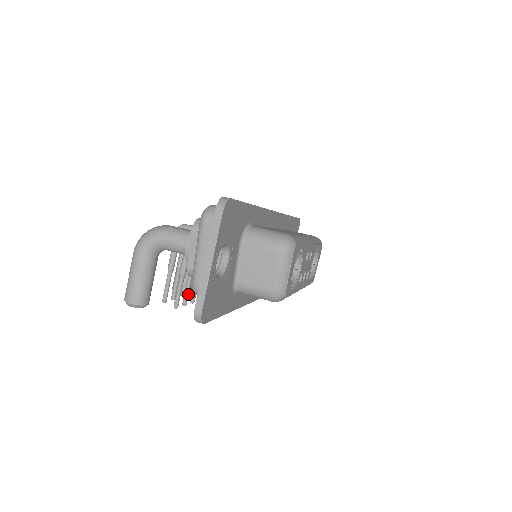
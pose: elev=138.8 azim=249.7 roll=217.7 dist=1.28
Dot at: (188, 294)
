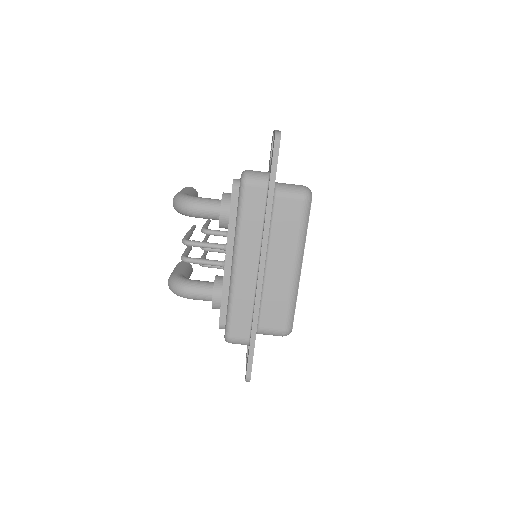
Dot at: occluded
